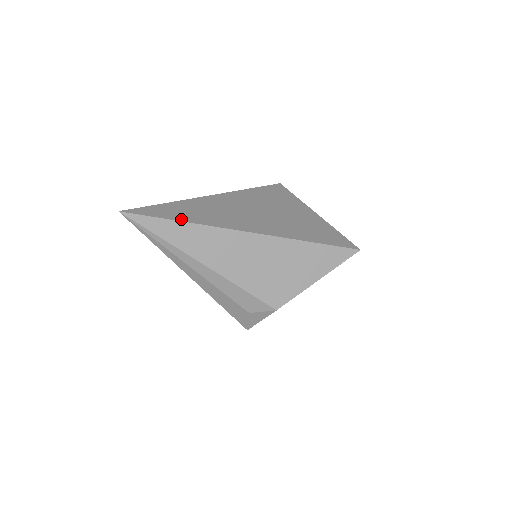
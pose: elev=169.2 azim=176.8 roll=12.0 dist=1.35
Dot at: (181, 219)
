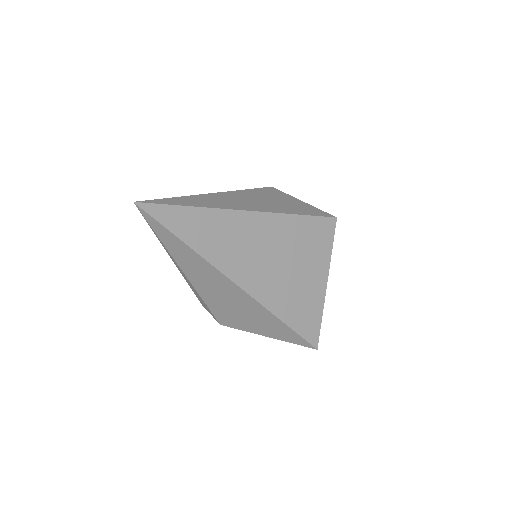
Dot at: (187, 240)
